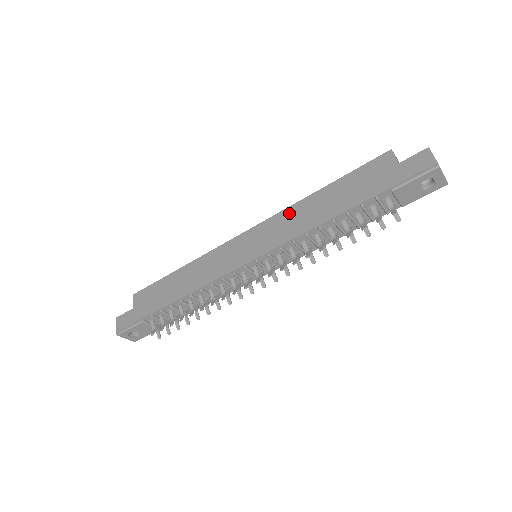
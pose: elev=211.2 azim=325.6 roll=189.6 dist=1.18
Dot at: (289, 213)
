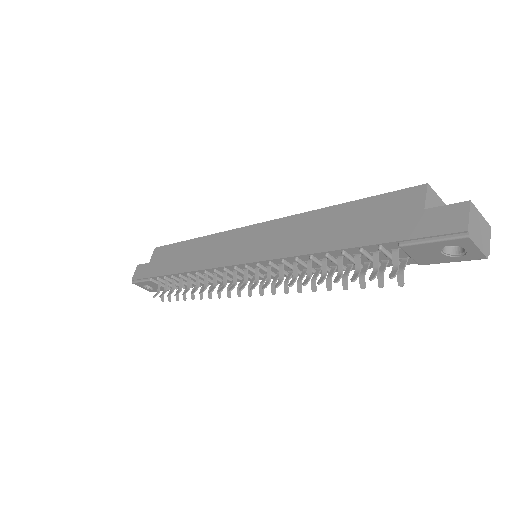
Dot at: (293, 223)
